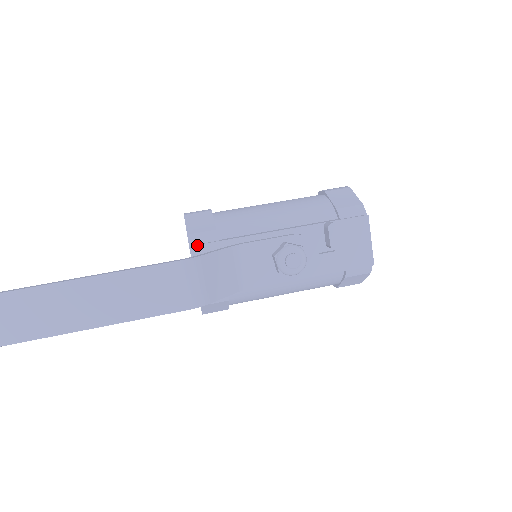
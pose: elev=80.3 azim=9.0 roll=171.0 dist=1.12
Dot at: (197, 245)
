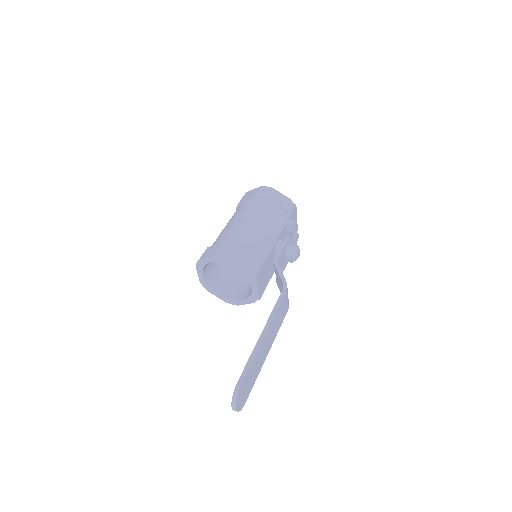
Dot at: (258, 273)
